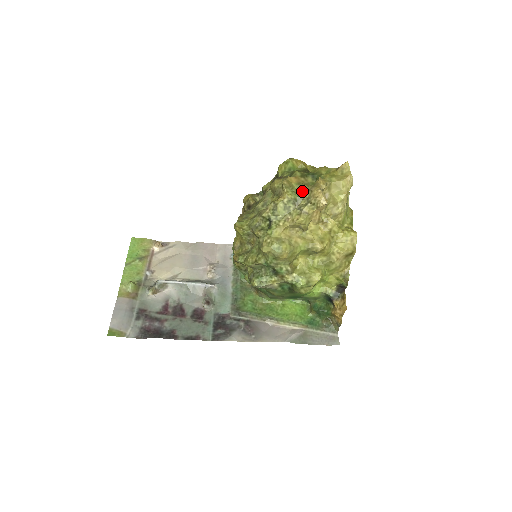
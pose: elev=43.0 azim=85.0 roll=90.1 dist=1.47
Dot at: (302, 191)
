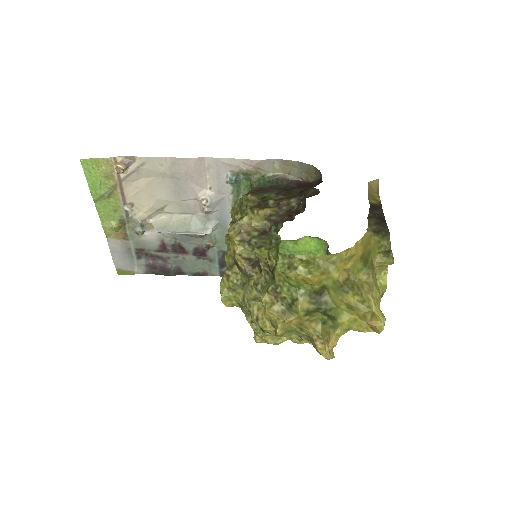
Dot at: (304, 333)
